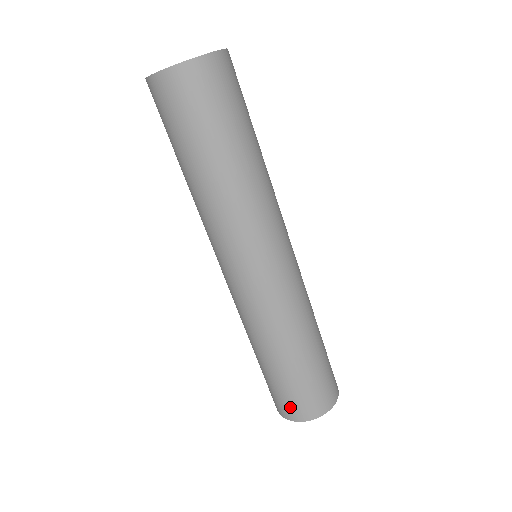
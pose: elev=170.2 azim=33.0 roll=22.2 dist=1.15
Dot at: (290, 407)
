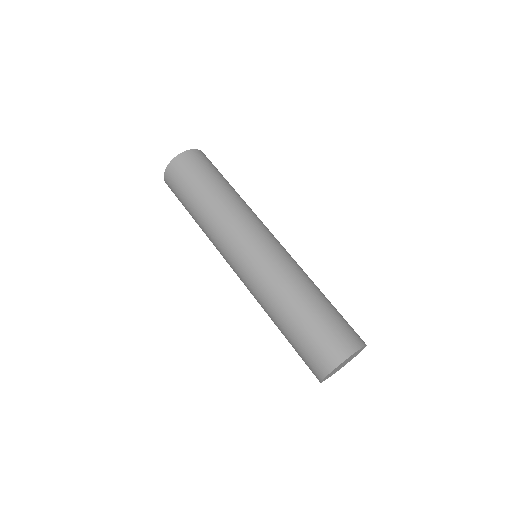
Dot at: (310, 368)
